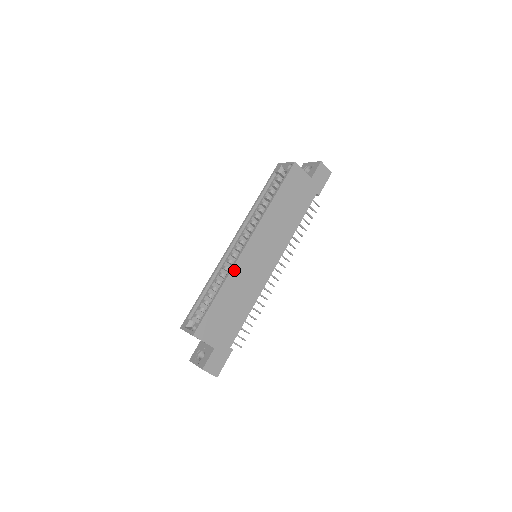
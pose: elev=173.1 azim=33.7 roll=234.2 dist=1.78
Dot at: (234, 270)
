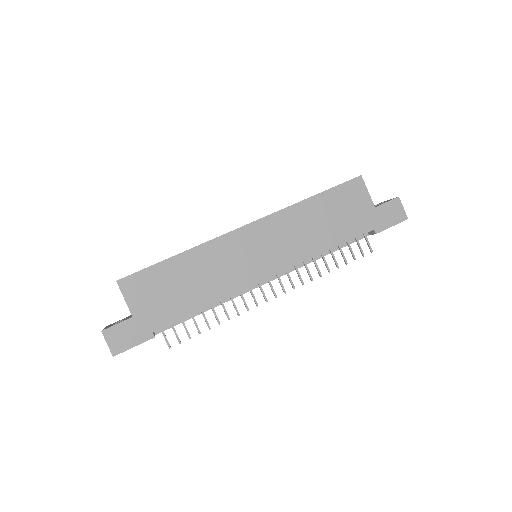
Dot at: (213, 243)
